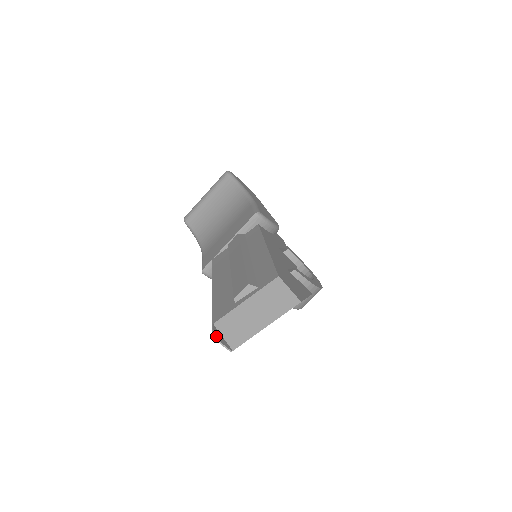
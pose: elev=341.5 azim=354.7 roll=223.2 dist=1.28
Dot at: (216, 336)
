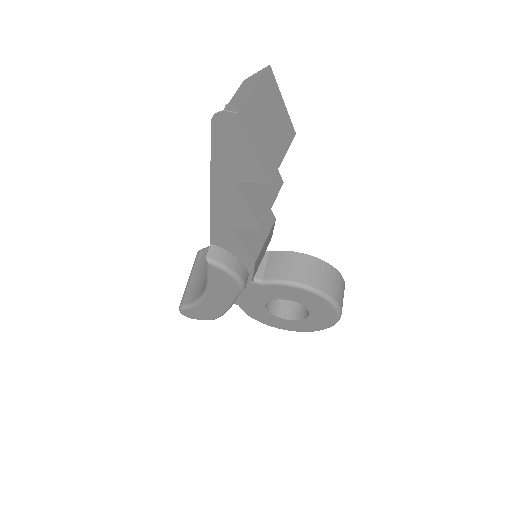
Dot at: (215, 113)
